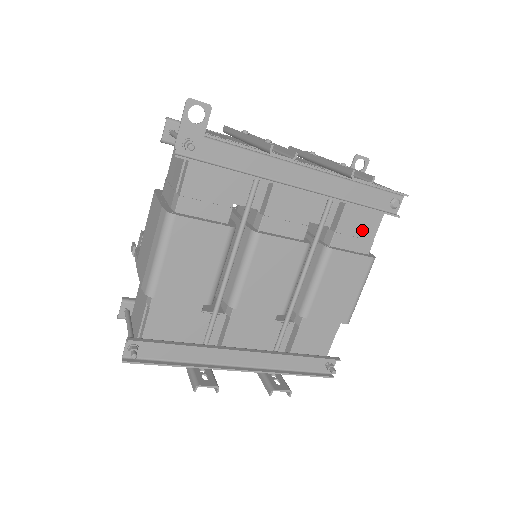
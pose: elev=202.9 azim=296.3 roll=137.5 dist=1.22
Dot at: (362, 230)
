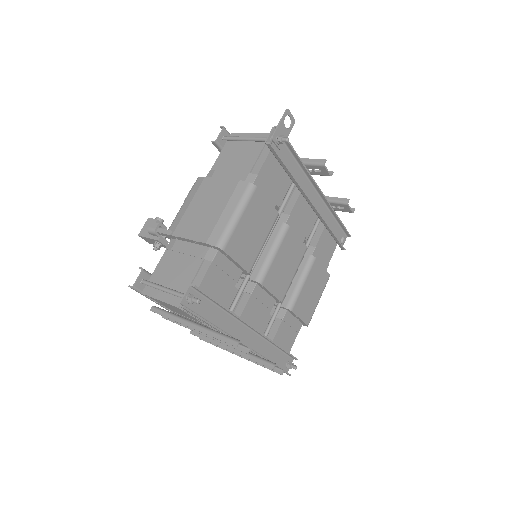
Dot at: (326, 253)
